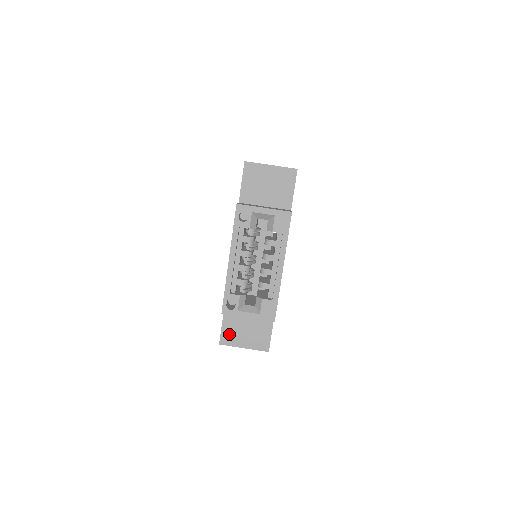
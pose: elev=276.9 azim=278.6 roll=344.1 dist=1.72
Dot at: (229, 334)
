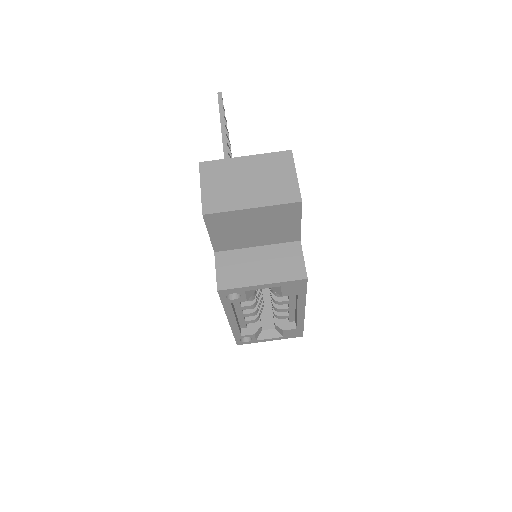
Dot at: occluded
